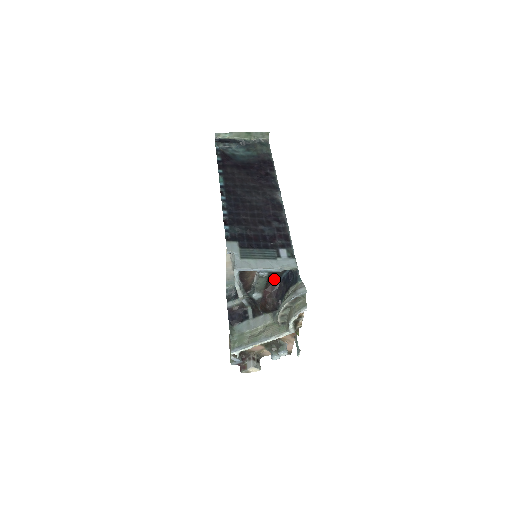
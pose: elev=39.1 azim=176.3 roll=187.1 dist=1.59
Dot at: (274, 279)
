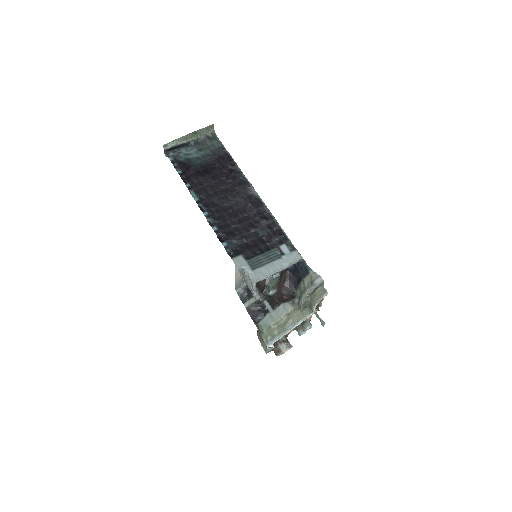
Dot at: (283, 273)
